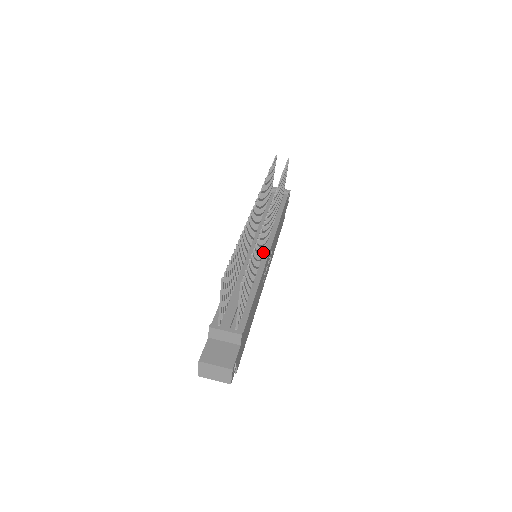
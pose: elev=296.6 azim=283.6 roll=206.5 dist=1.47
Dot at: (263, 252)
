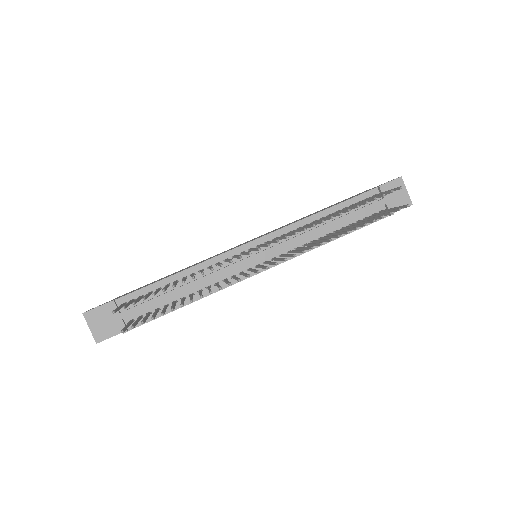
Dot at: (254, 267)
